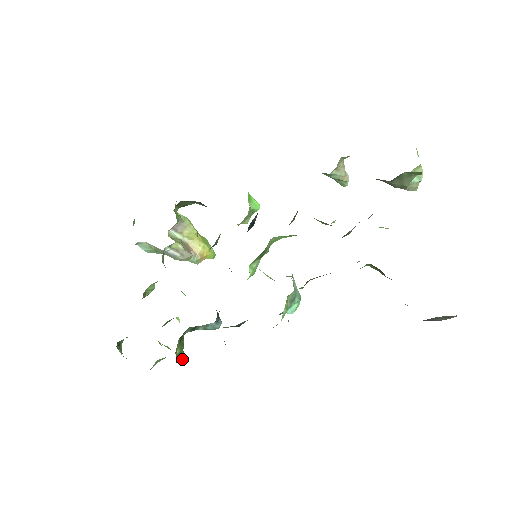
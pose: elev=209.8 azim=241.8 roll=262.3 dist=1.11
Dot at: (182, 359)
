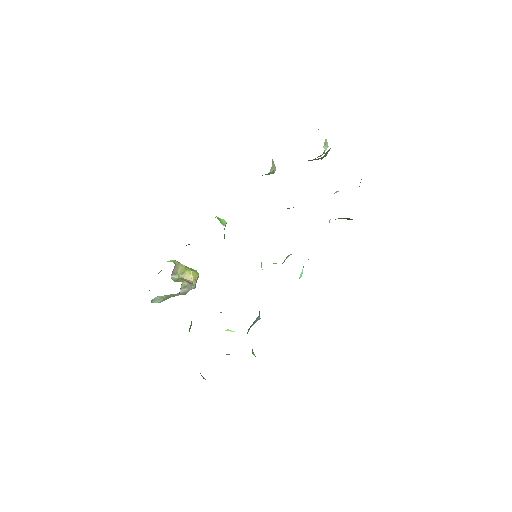
Dot at: (253, 353)
